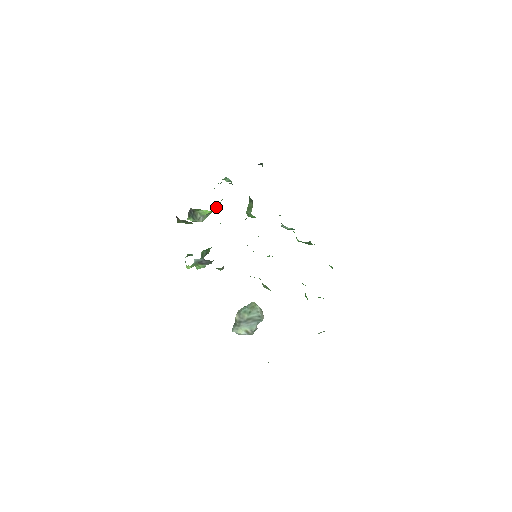
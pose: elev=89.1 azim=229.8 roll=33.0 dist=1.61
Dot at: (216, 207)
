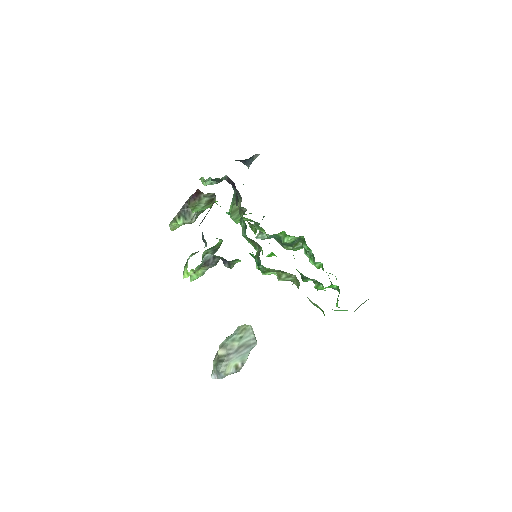
Dot at: occluded
